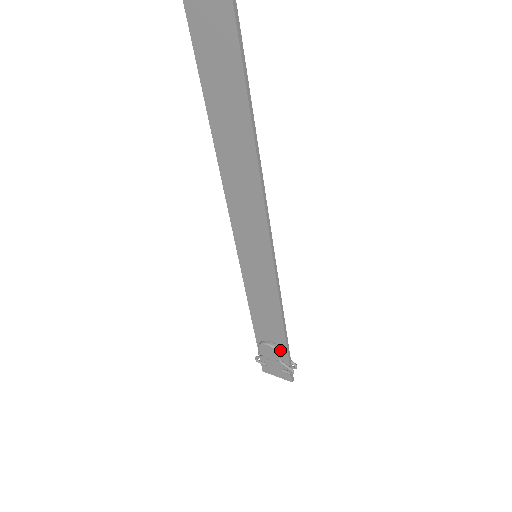
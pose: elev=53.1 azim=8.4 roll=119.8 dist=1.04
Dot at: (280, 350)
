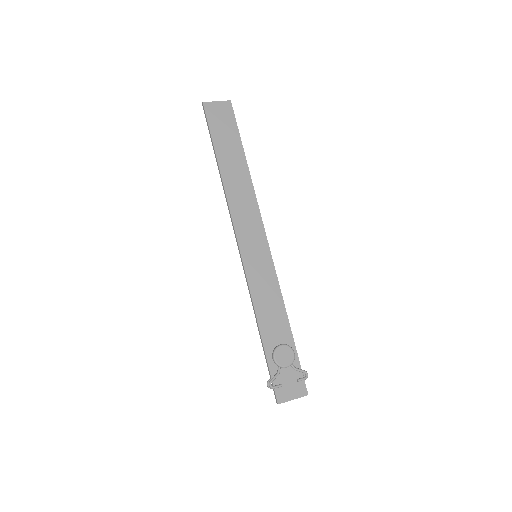
Dot at: occluded
